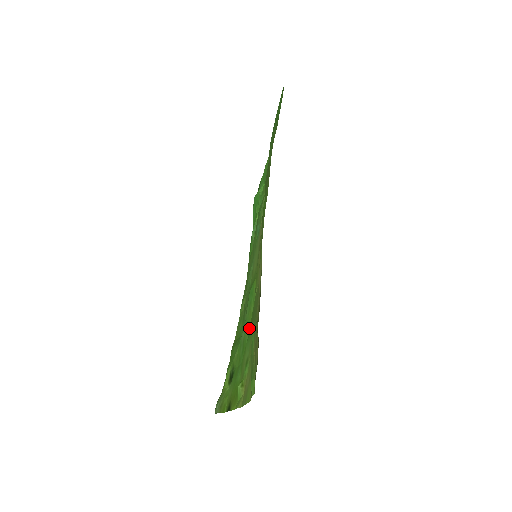
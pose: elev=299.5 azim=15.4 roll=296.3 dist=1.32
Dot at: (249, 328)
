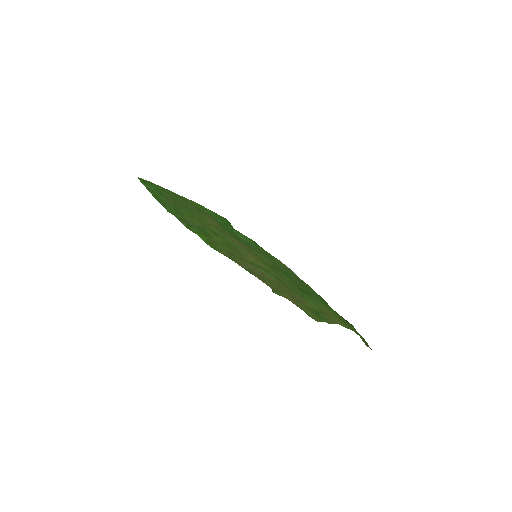
Dot at: (306, 290)
